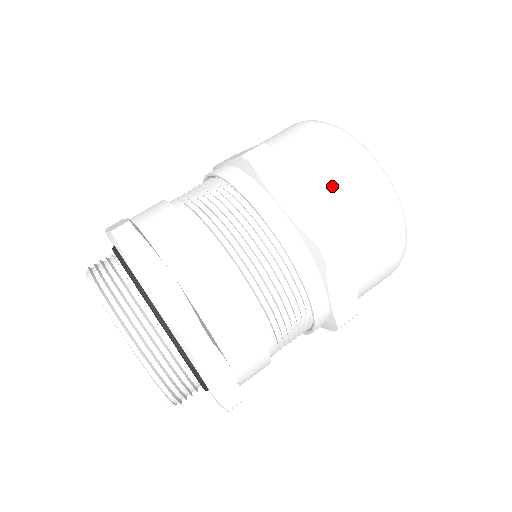
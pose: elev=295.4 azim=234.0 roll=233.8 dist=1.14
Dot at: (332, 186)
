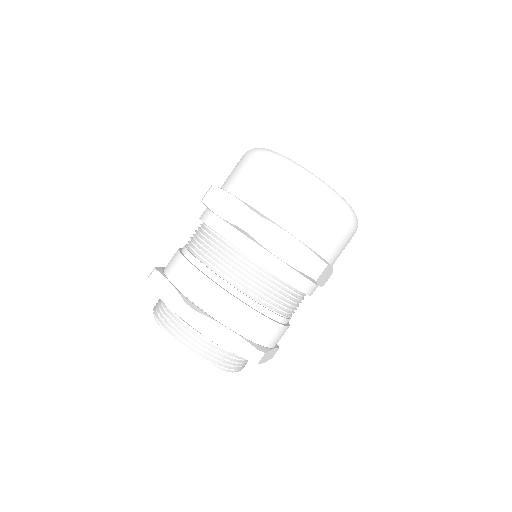
Dot at: (245, 186)
